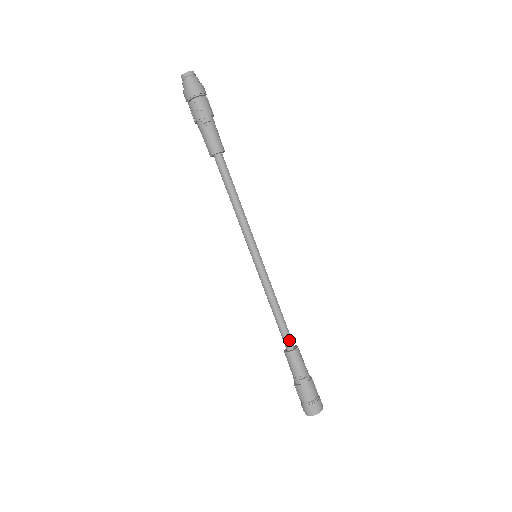
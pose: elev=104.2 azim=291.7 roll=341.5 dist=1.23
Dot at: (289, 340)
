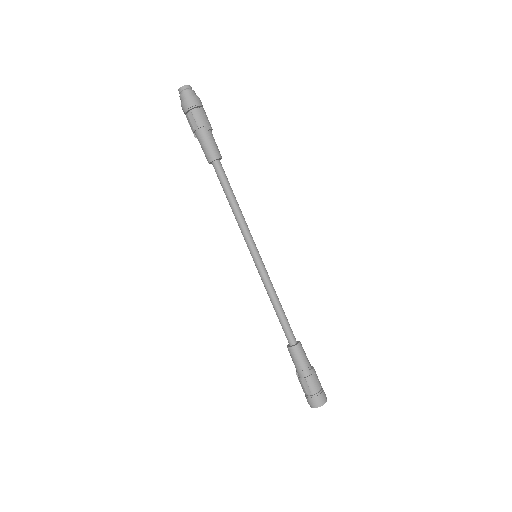
Dot at: (293, 334)
